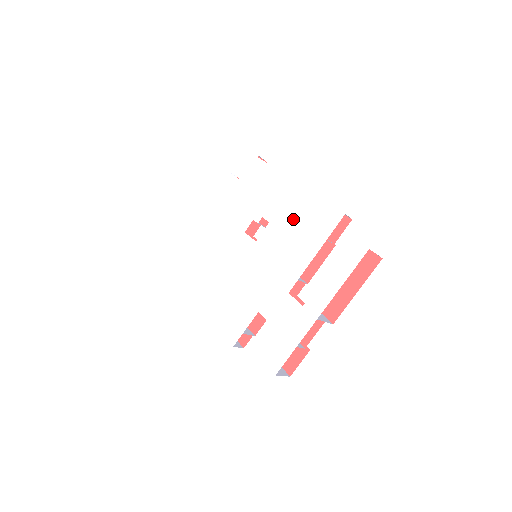
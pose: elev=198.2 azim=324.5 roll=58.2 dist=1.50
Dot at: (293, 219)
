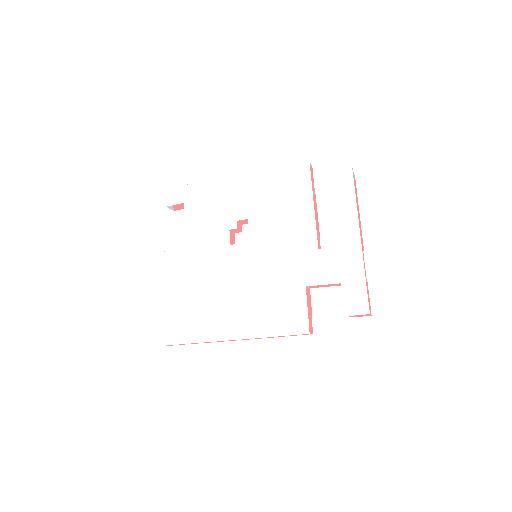
Dot at: (268, 199)
